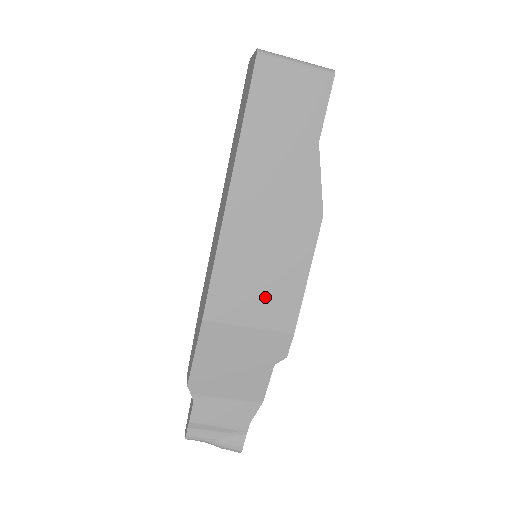
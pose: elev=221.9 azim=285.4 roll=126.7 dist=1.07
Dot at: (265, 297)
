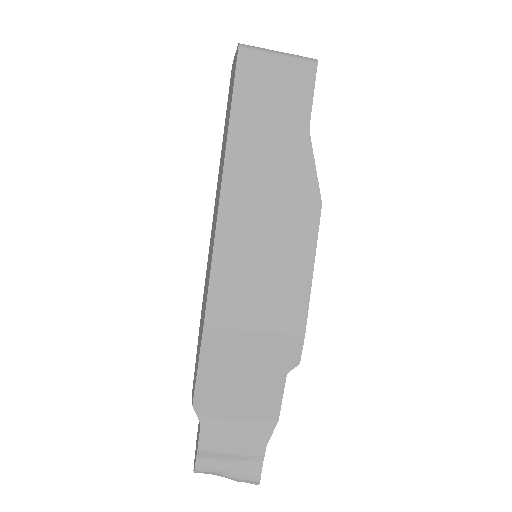
Dot at: (269, 296)
